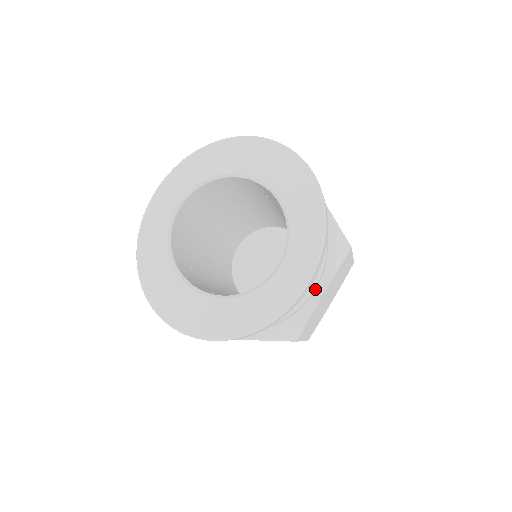
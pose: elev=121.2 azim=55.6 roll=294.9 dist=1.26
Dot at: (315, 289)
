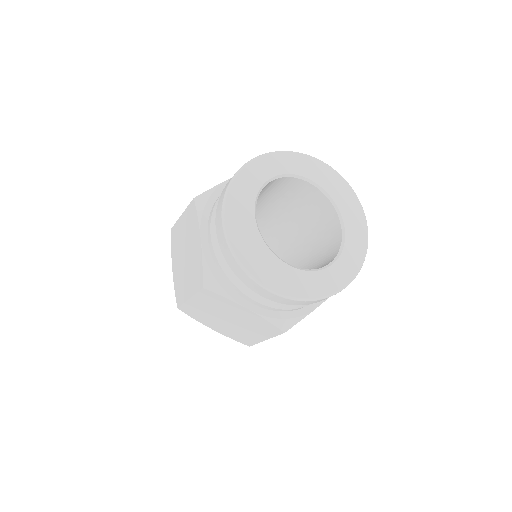
Dot at: occluded
